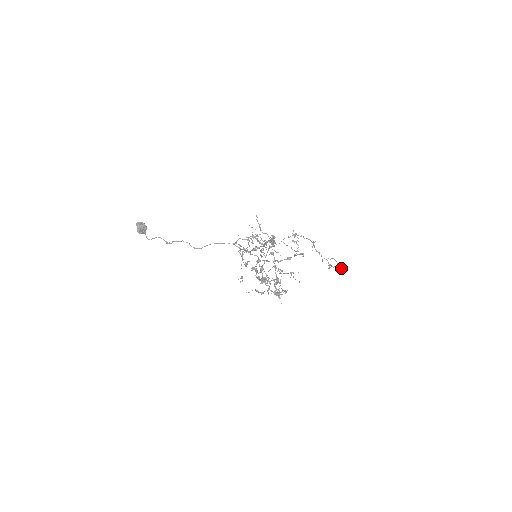
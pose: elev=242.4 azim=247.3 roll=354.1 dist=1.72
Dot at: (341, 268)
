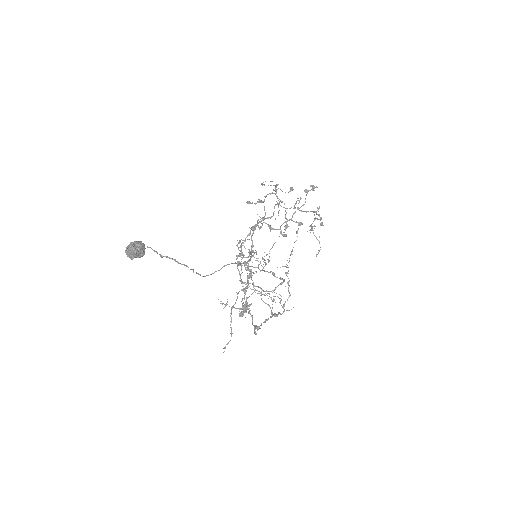
Dot at: (317, 254)
